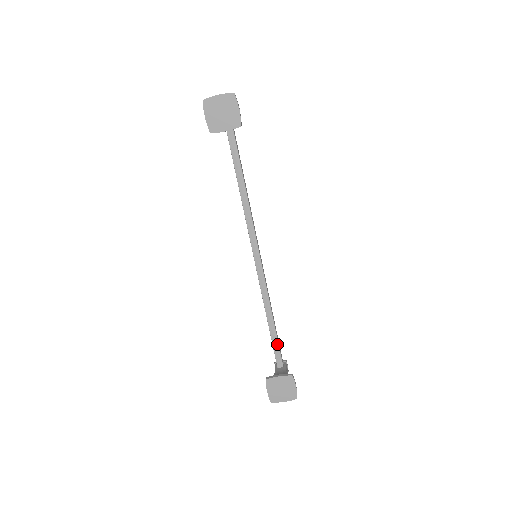
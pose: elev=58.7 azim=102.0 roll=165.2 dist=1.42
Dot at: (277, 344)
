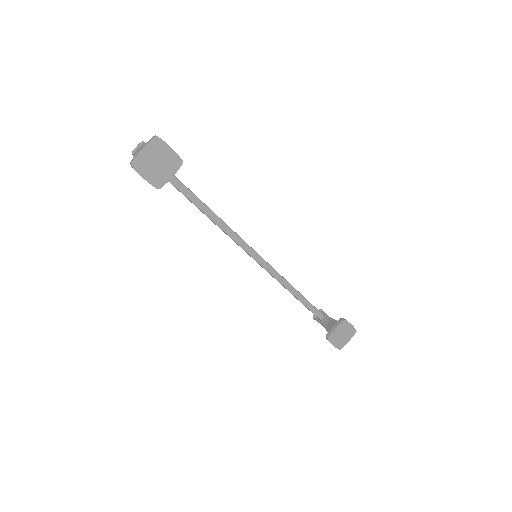
Dot at: (310, 305)
